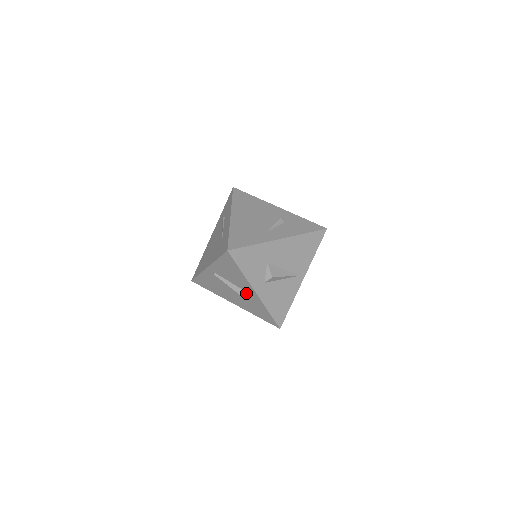
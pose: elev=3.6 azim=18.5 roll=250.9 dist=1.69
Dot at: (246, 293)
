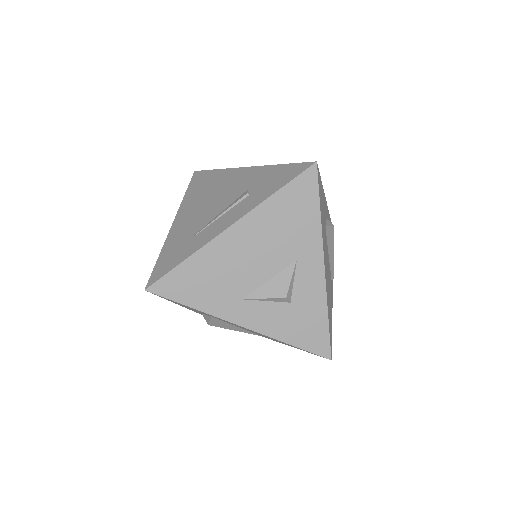
Dot at: occluded
